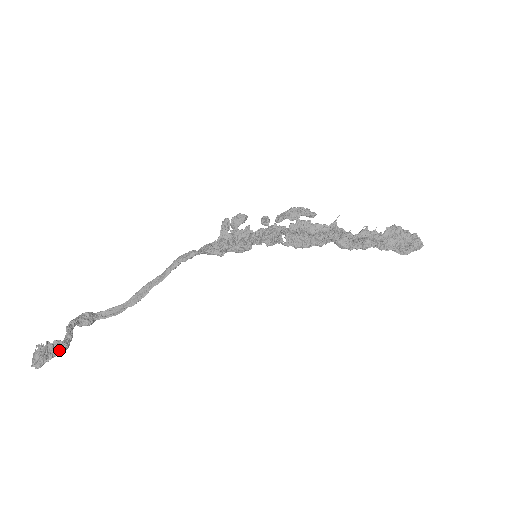
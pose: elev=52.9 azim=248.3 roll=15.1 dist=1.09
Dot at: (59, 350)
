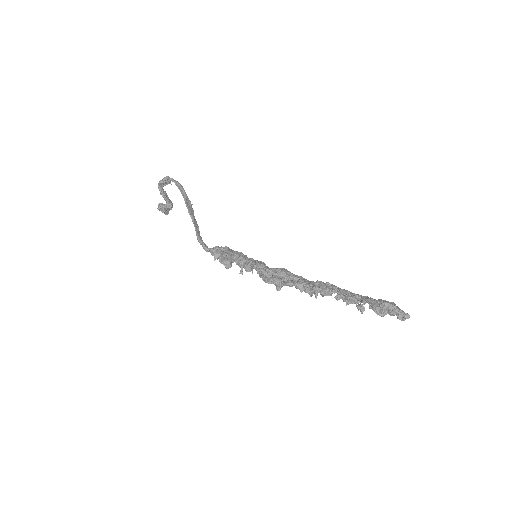
Dot at: (169, 209)
